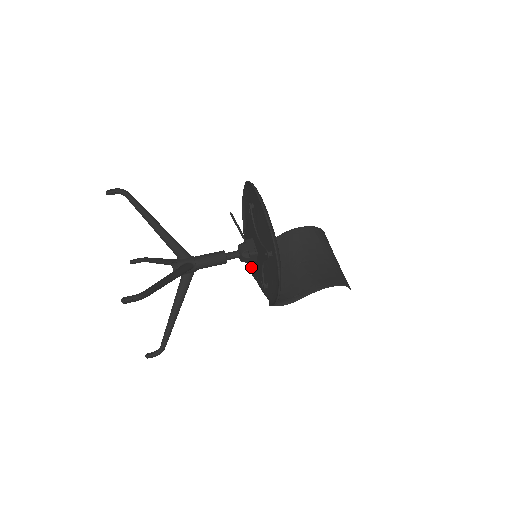
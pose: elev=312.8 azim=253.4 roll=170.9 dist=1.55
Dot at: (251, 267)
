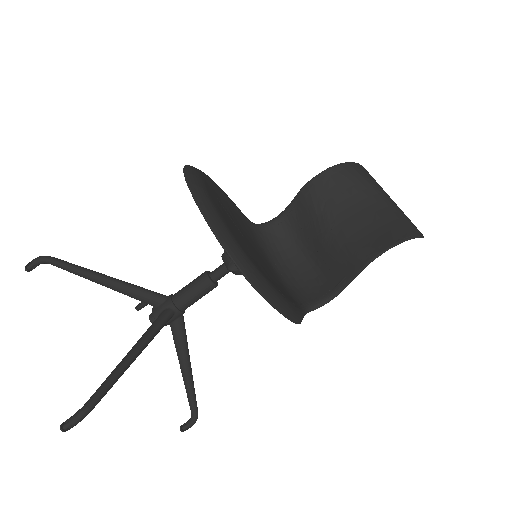
Dot at: occluded
